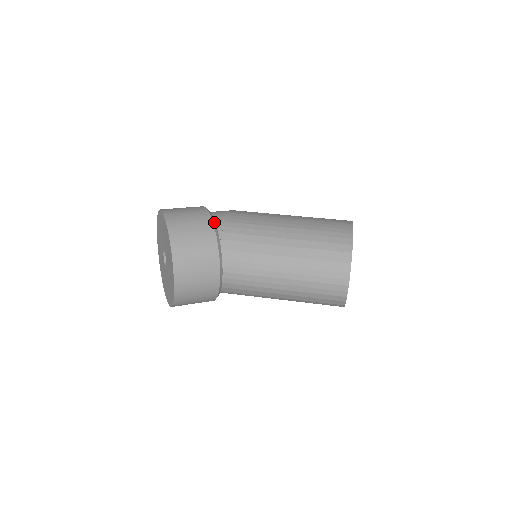
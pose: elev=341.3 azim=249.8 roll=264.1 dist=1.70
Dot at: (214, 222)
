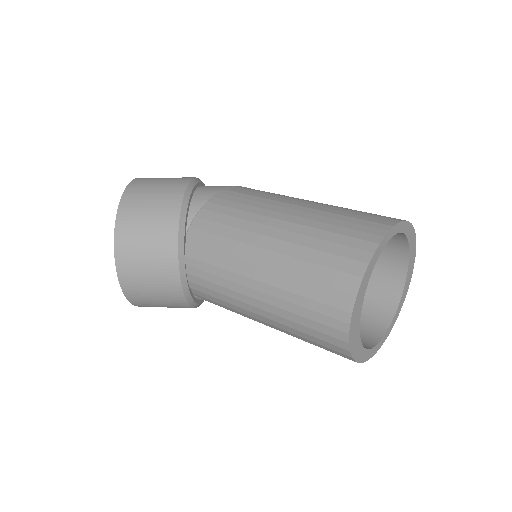
Dot at: (186, 200)
